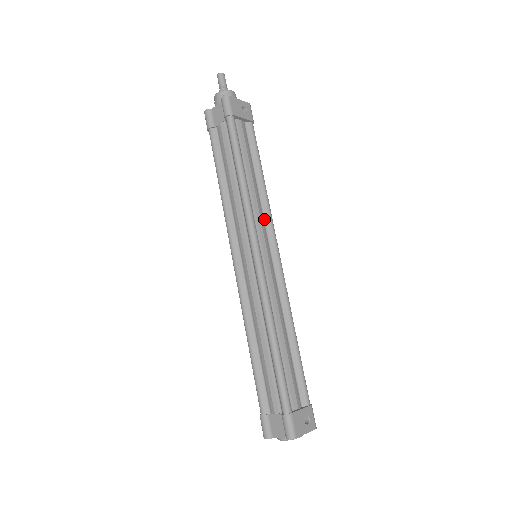
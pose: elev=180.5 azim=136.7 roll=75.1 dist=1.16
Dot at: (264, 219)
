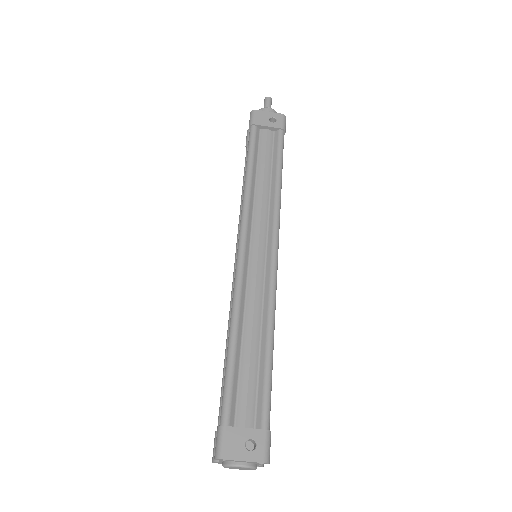
Dot at: (269, 217)
